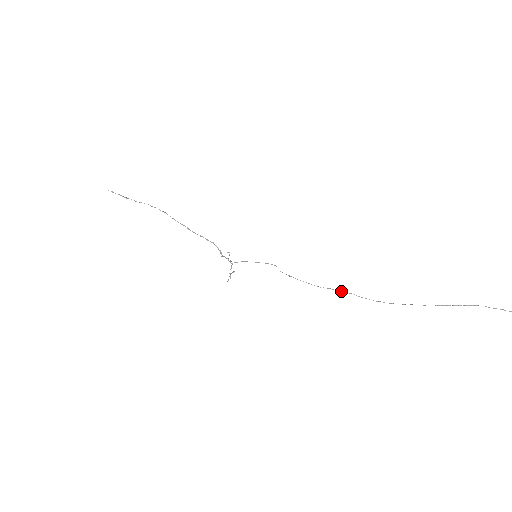
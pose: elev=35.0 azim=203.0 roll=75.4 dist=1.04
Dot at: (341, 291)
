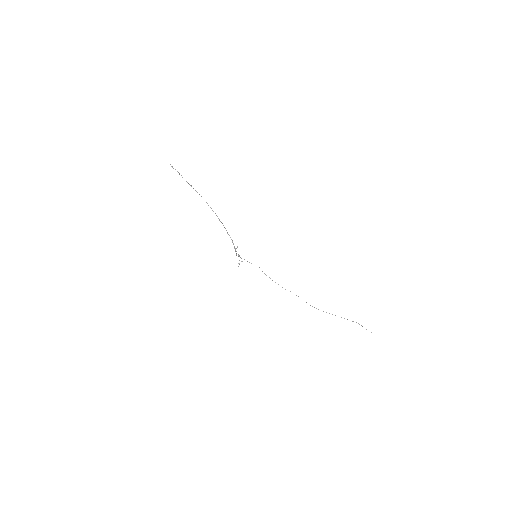
Dot at: occluded
